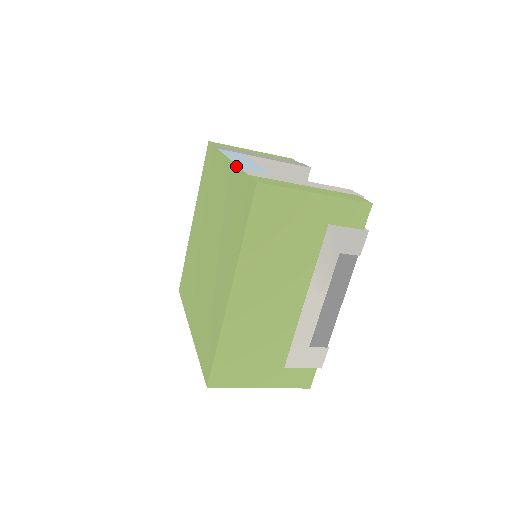
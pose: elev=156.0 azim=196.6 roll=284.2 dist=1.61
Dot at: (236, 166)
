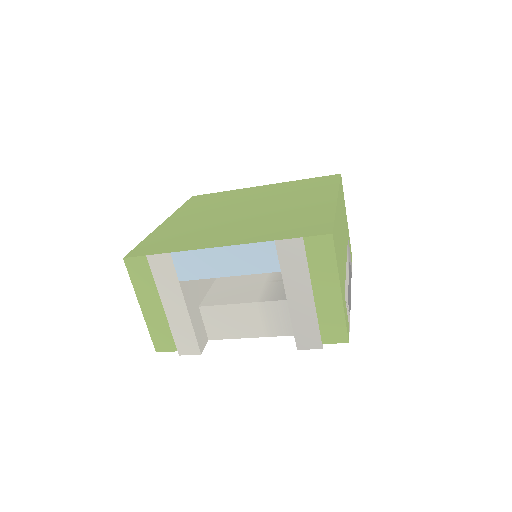
Dot at: (290, 181)
